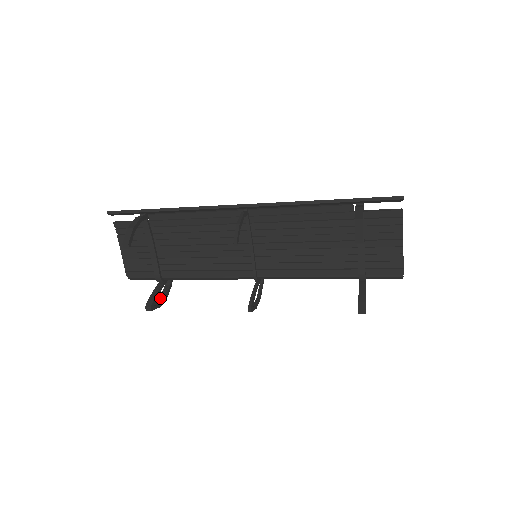
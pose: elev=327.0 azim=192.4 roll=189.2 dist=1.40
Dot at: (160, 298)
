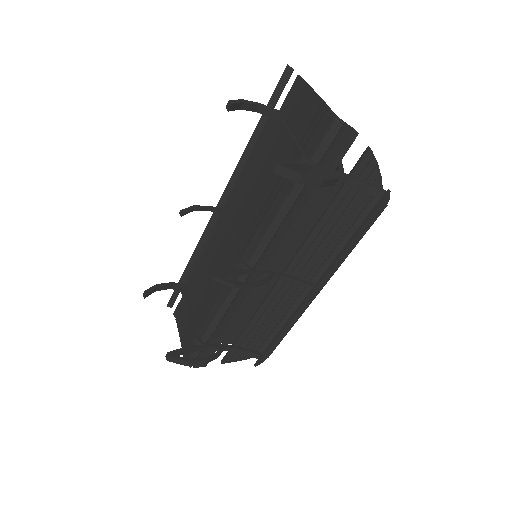
Dot at: (197, 360)
